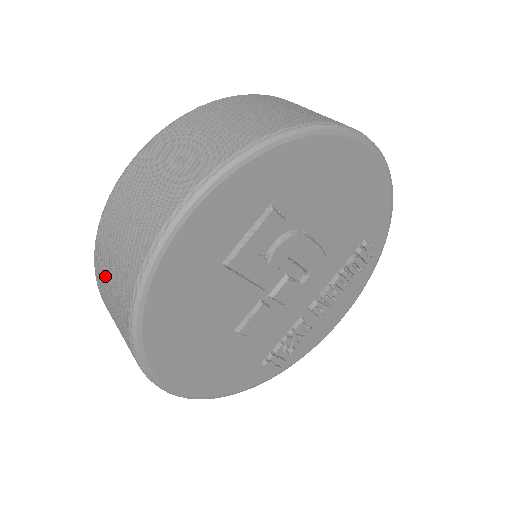
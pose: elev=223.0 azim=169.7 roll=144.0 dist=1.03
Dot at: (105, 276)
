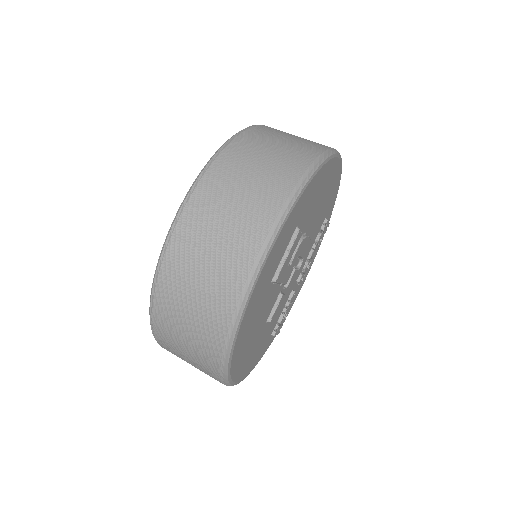
Dot at: (176, 320)
